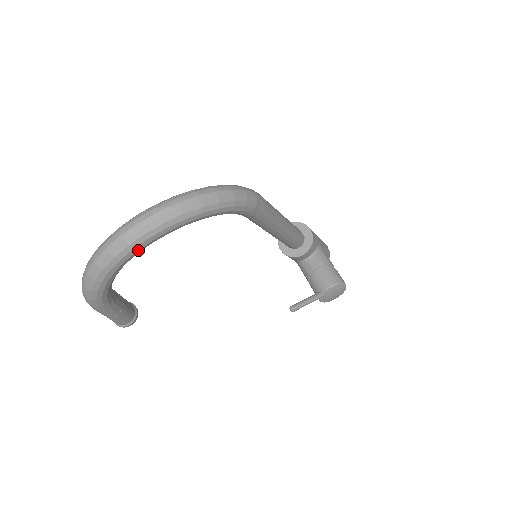
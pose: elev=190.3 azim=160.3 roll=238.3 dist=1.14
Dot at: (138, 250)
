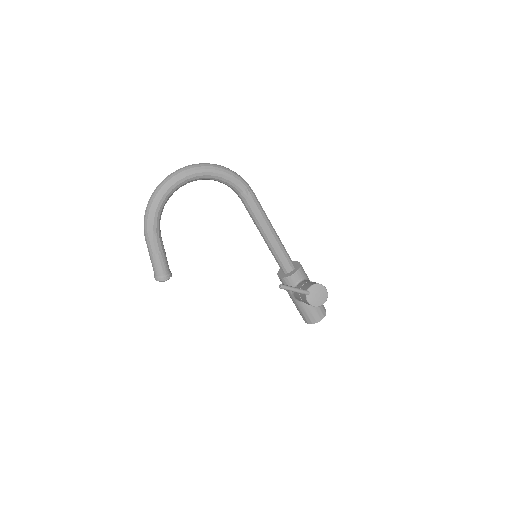
Dot at: (179, 180)
